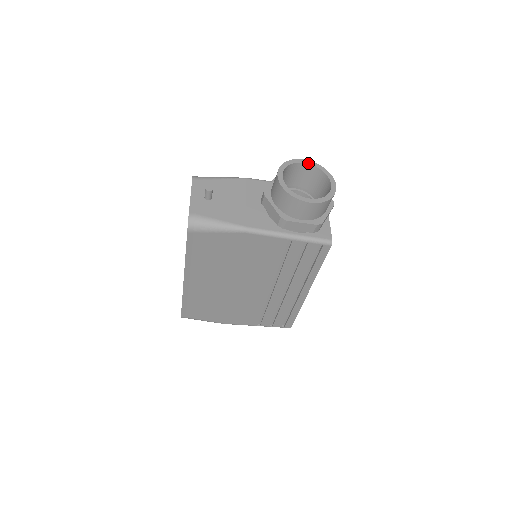
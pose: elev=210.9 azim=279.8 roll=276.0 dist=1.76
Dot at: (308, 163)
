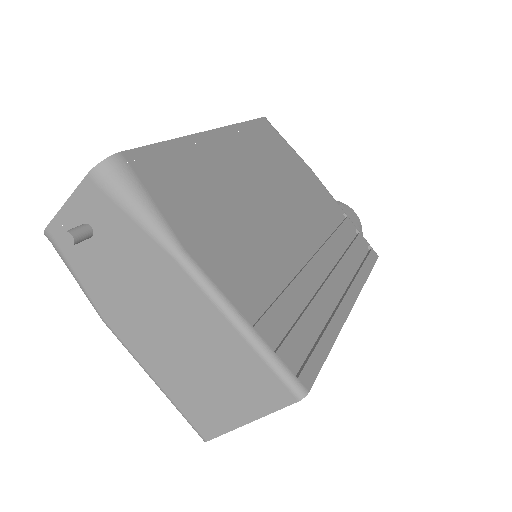
Dot at: occluded
